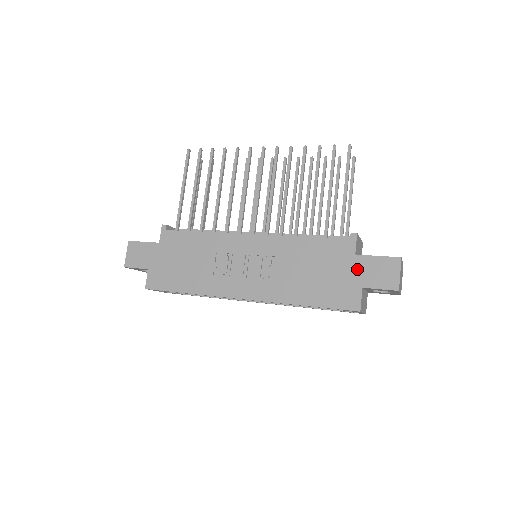
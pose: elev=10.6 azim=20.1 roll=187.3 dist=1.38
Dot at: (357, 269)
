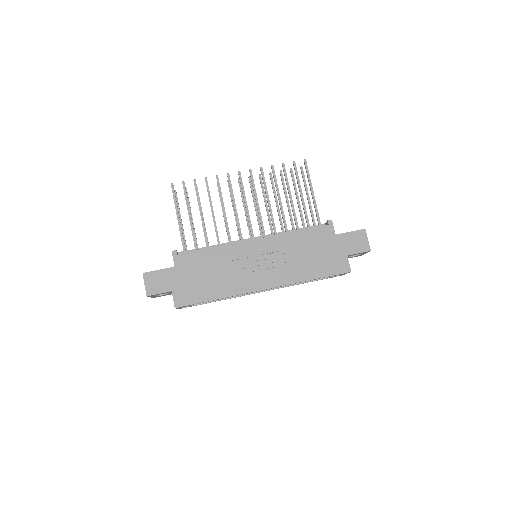
Dot at: (340, 244)
